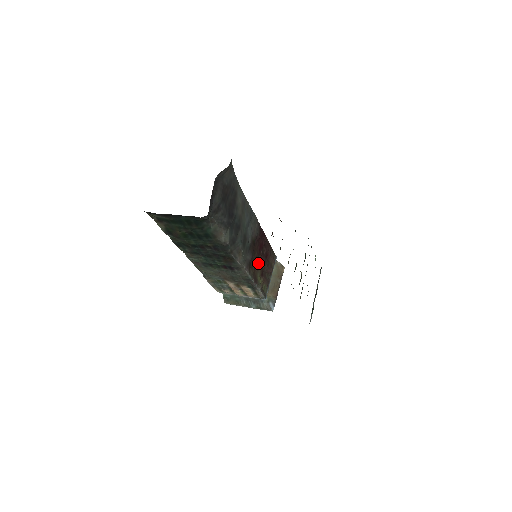
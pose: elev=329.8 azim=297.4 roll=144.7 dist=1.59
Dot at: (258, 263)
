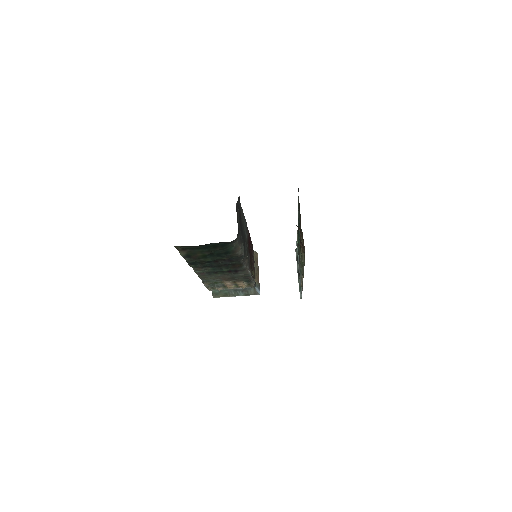
Dot at: occluded
